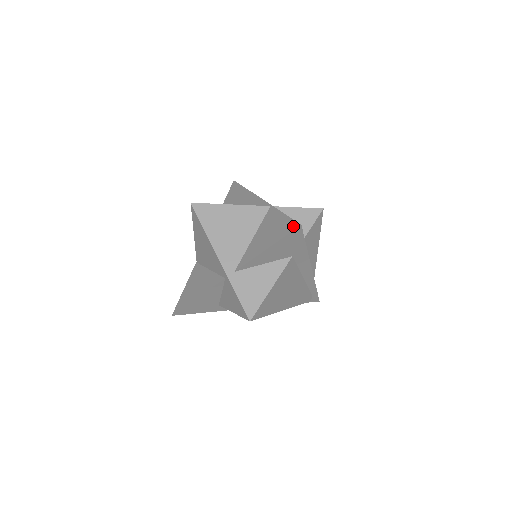
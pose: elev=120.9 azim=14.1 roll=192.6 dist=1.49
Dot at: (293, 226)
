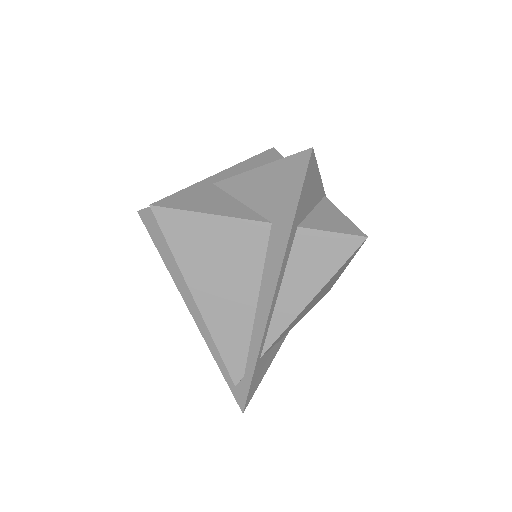
Dot at: (306, 154)
